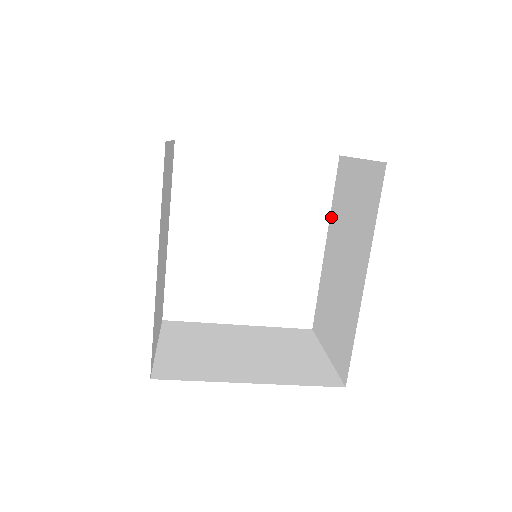
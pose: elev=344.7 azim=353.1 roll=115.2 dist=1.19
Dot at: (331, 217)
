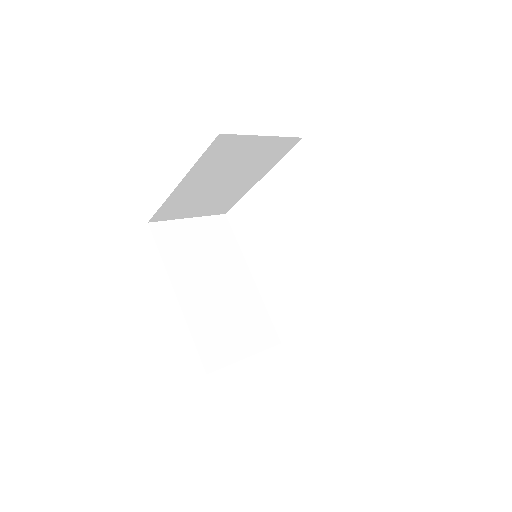
Dot at: occluded
